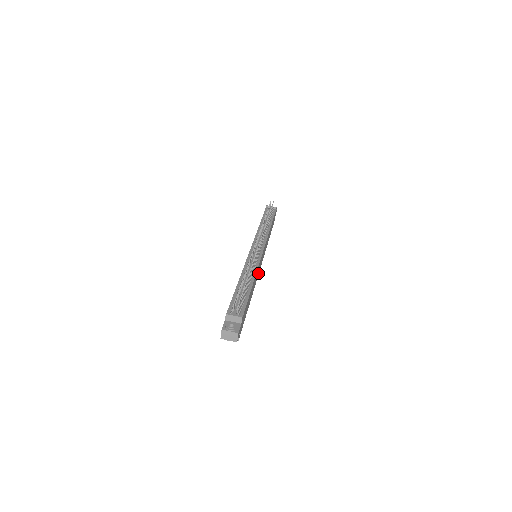
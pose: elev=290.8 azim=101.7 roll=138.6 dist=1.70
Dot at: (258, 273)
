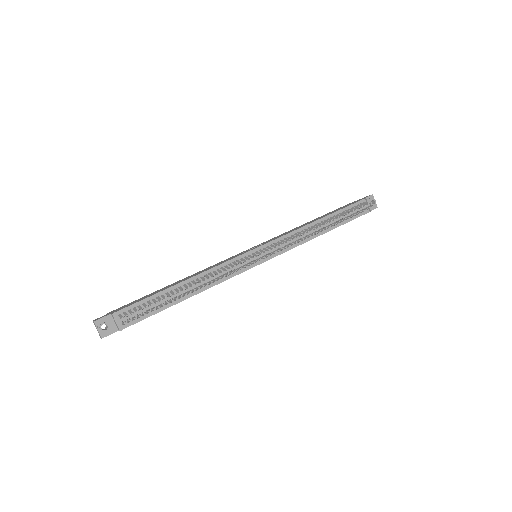
Dot at: occluded
